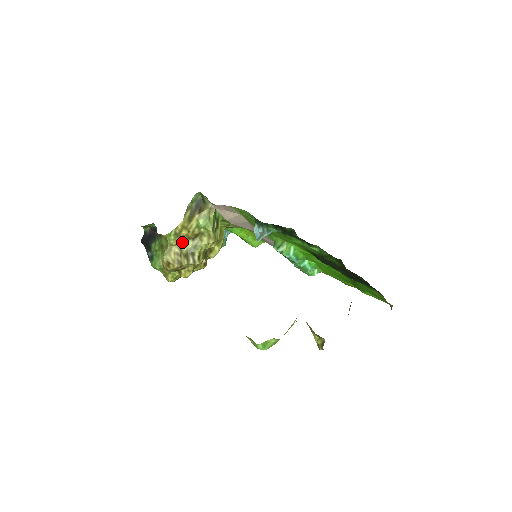
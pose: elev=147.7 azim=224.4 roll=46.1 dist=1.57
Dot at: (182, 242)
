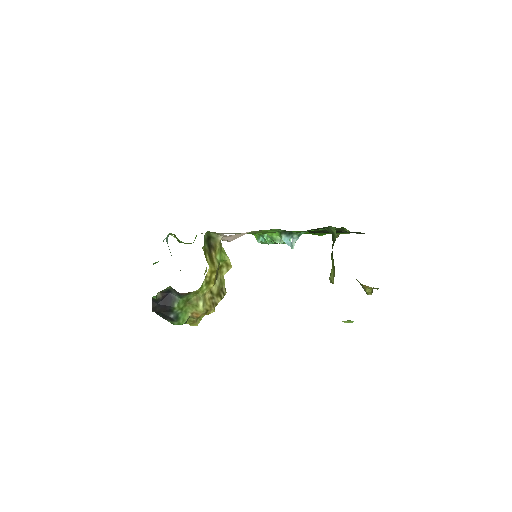
Dot at: (213, 286)
